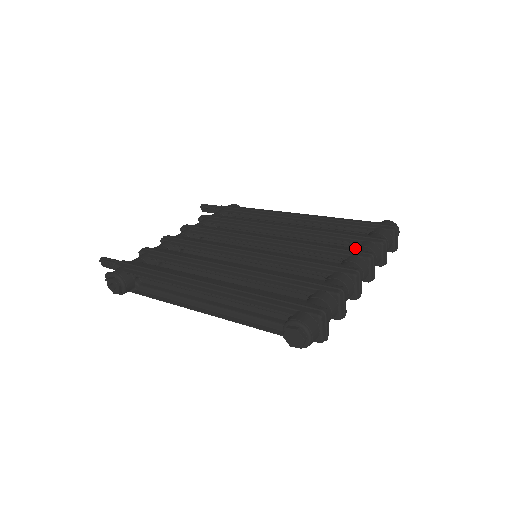
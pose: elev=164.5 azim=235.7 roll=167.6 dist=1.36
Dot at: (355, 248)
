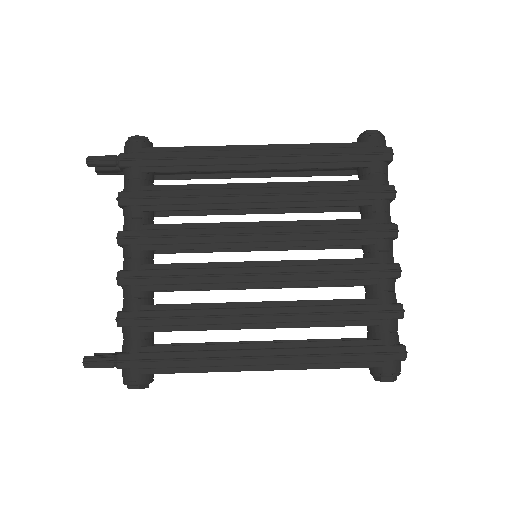
Dot at: (372, 219)
